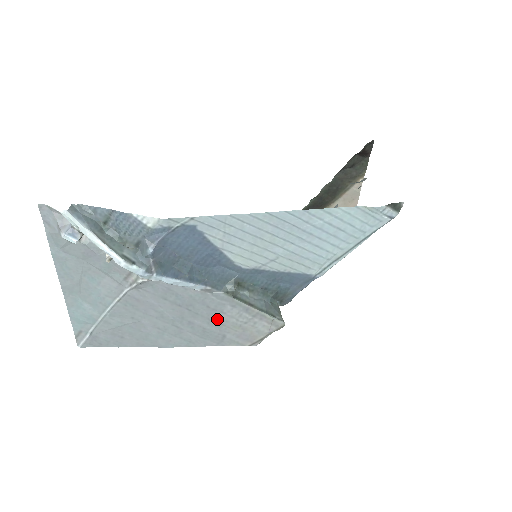
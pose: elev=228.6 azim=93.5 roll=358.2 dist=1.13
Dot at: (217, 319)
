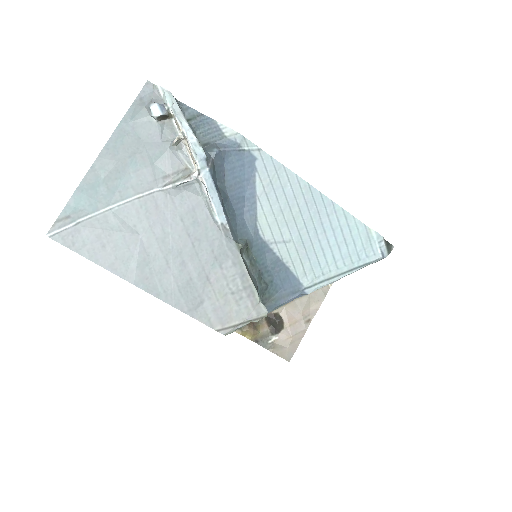
Dot at: (210, 273)
